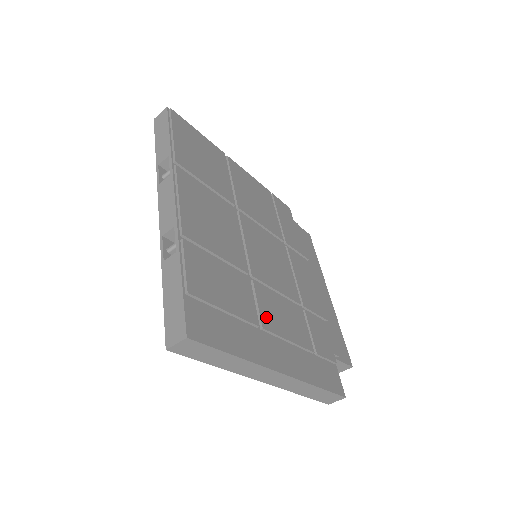
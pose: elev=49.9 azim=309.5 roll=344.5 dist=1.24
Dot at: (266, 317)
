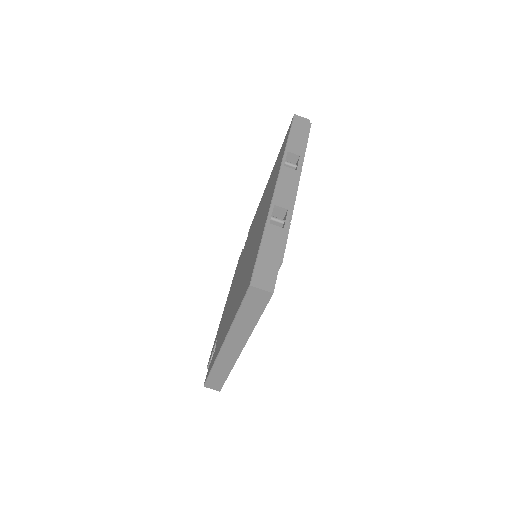
Dot at: occluded
